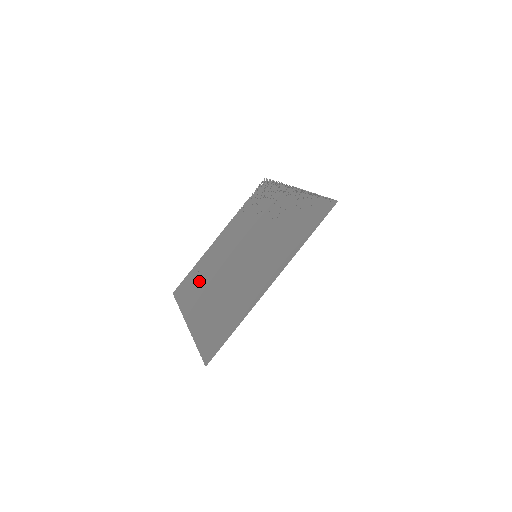
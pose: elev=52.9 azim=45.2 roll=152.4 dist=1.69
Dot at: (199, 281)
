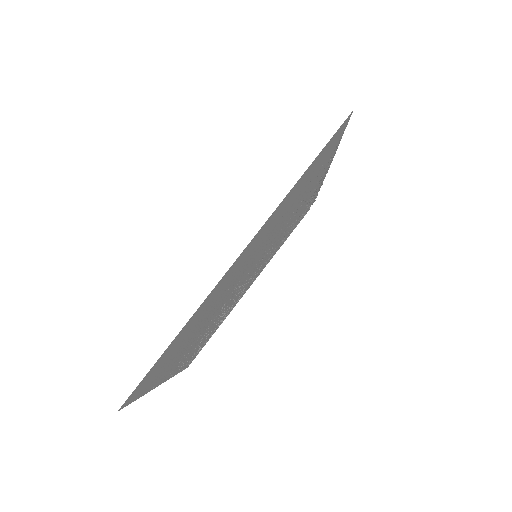
Dot at: (207, 334)
